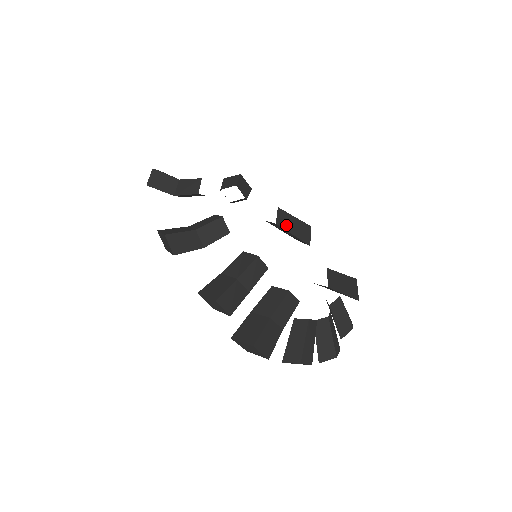
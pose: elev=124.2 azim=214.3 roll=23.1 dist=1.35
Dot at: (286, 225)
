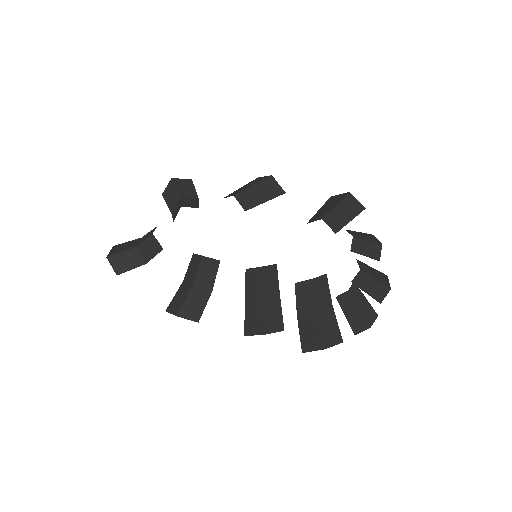
Dot at: (253, 201)
